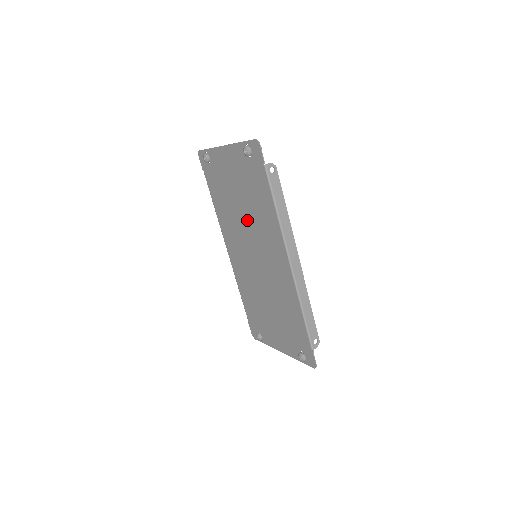
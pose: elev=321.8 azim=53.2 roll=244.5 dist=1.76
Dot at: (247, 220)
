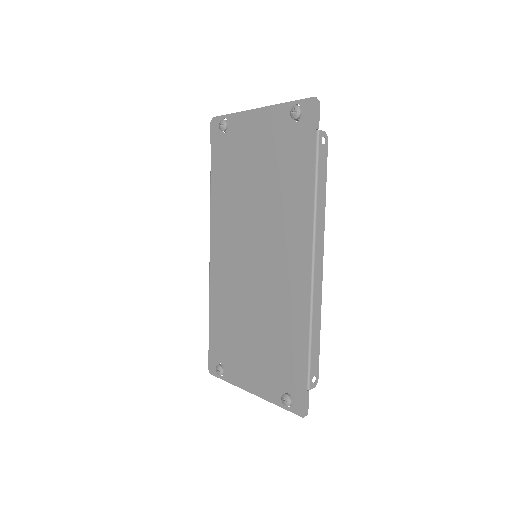
Dot at: (260, 206)
